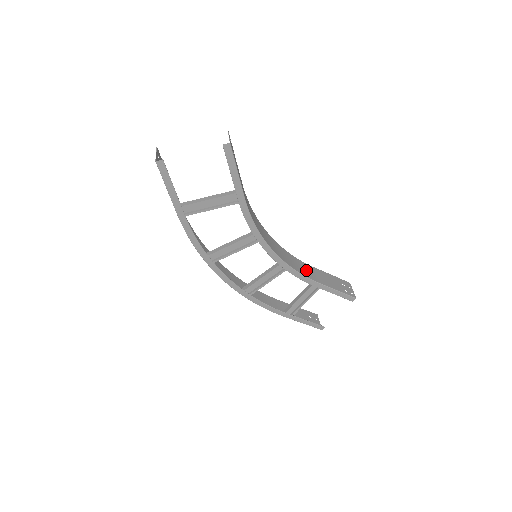
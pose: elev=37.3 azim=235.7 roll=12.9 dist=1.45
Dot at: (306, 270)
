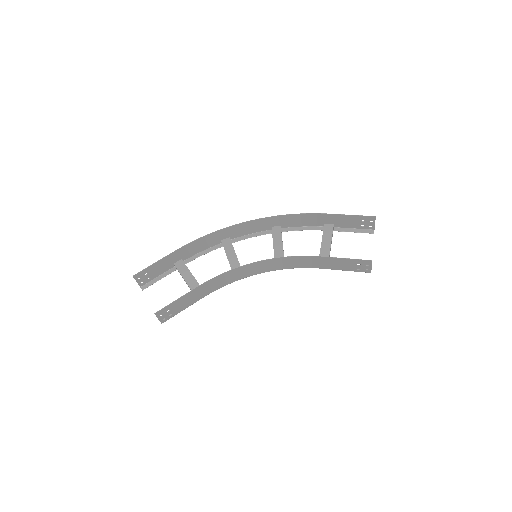
Dot at: (307, 262)
